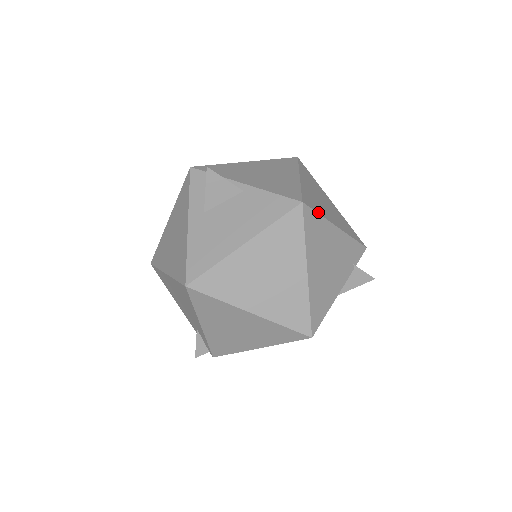
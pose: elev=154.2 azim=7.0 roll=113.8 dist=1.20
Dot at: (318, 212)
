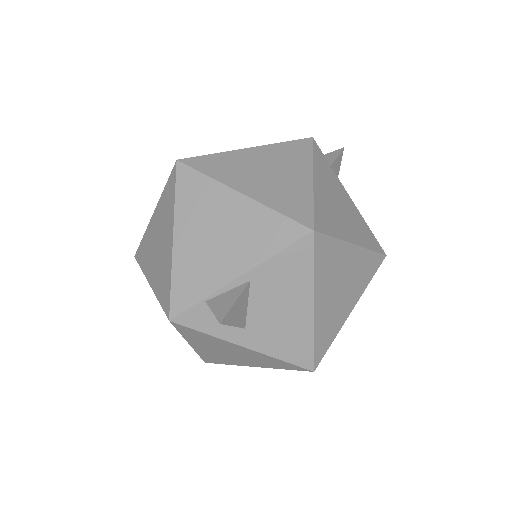
Dot at: (310, 205)
